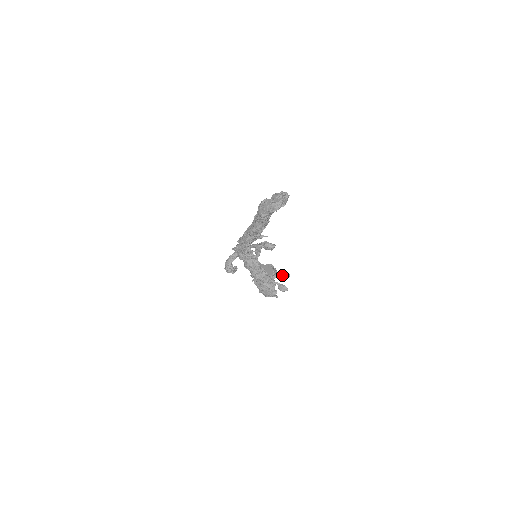
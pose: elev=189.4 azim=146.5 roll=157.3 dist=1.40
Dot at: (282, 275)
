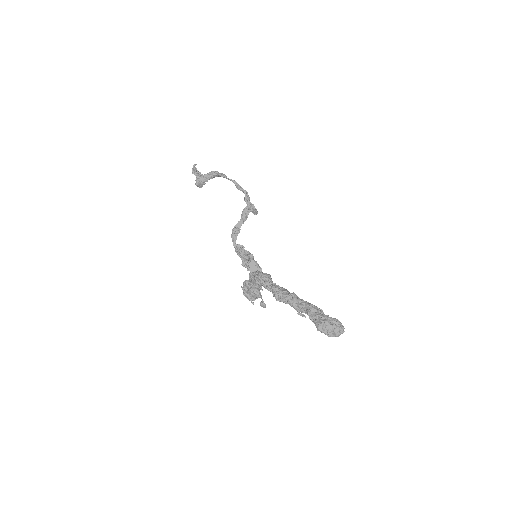
Dot at: occluded
